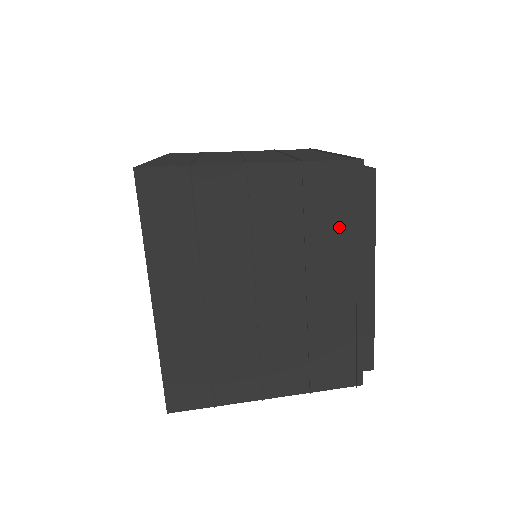
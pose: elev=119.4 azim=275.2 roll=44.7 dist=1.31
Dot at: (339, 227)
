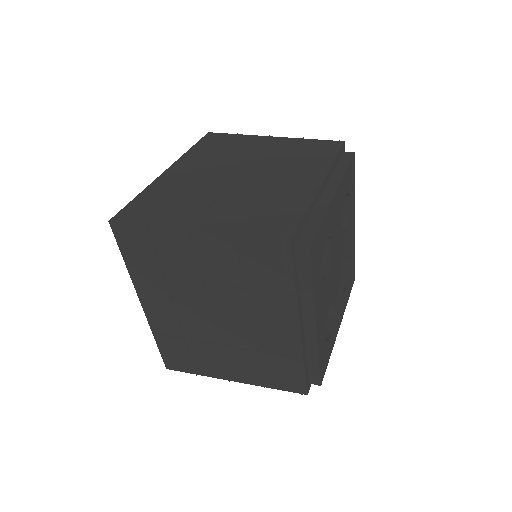
Dot at: (315, 160)
